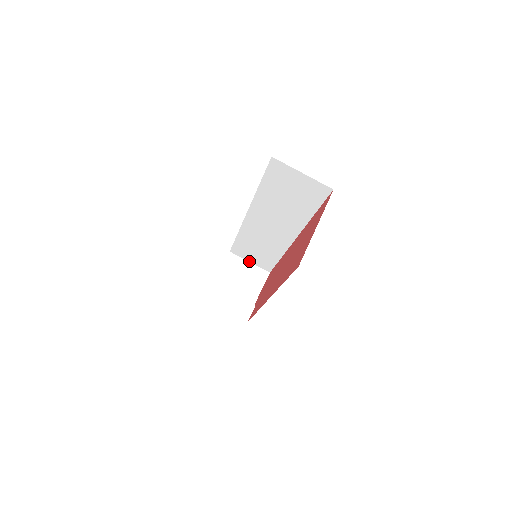
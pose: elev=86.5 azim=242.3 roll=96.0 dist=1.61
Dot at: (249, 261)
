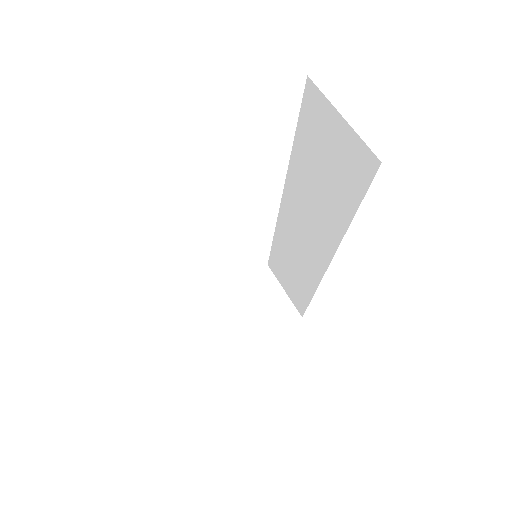
Dot at: (284, 288)
